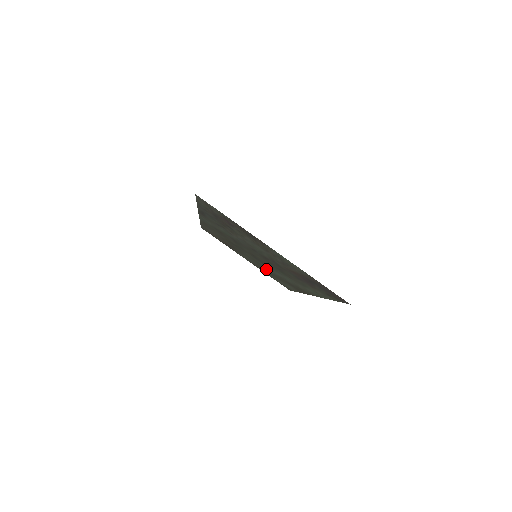
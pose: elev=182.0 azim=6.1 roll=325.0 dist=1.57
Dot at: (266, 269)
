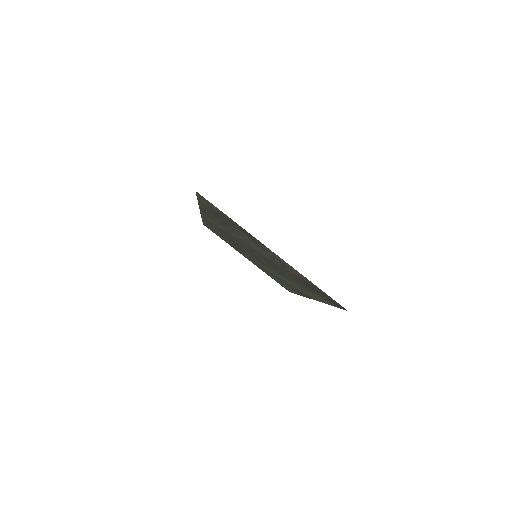
Dot at: (266, 269)
